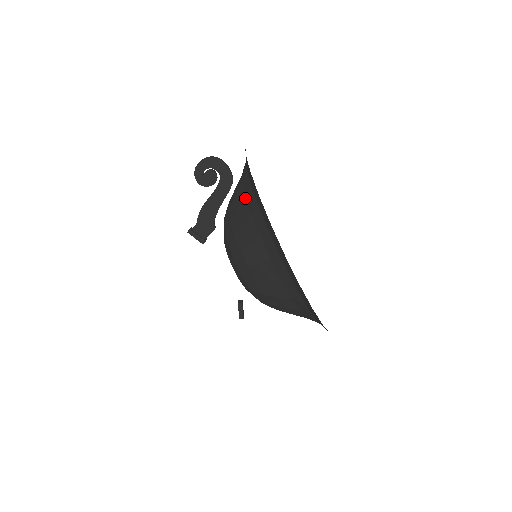
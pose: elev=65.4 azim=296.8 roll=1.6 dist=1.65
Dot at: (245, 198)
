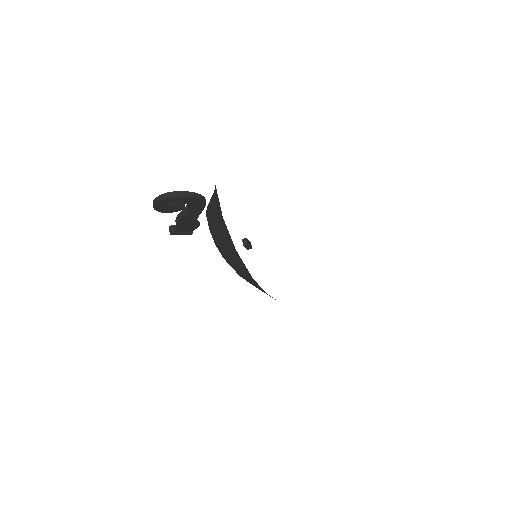
Dot at: (231, 249)
